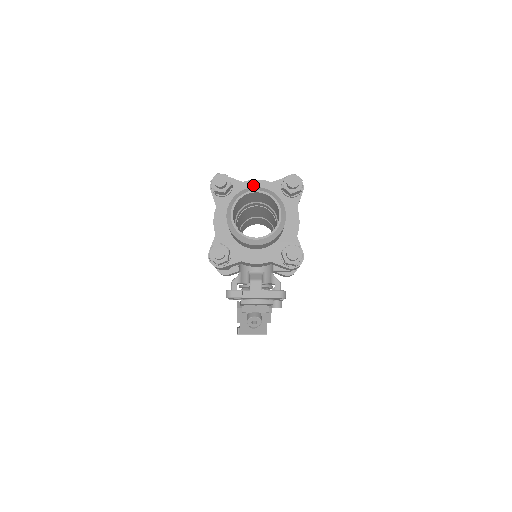
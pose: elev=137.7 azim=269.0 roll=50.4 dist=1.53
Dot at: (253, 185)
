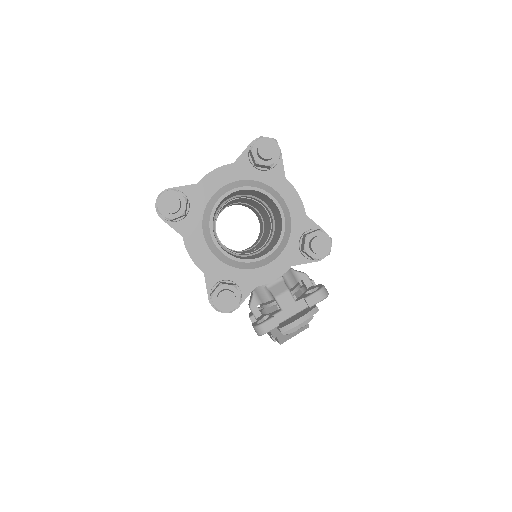
Dot at: (212, 180)
